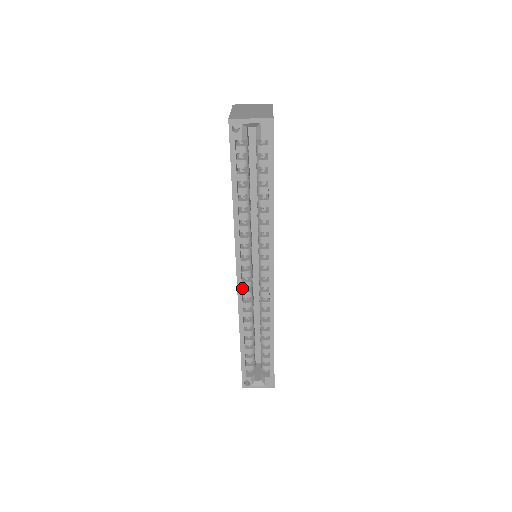
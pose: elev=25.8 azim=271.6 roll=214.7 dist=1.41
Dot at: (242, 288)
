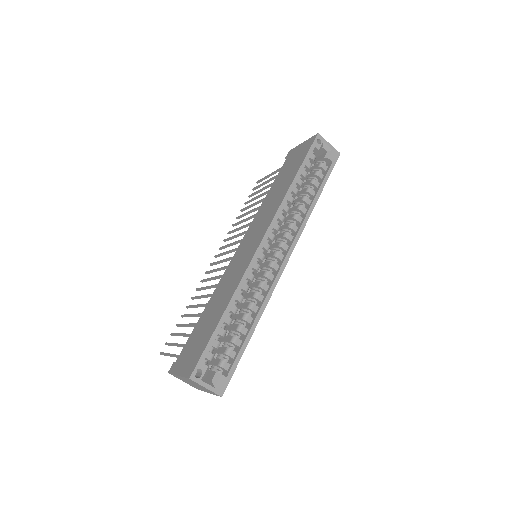
Dot at: occluded
